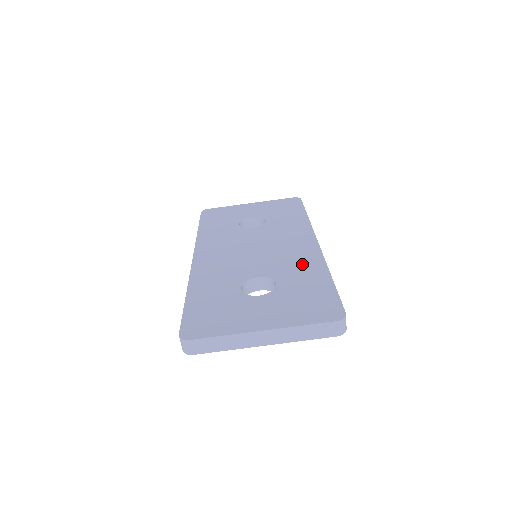
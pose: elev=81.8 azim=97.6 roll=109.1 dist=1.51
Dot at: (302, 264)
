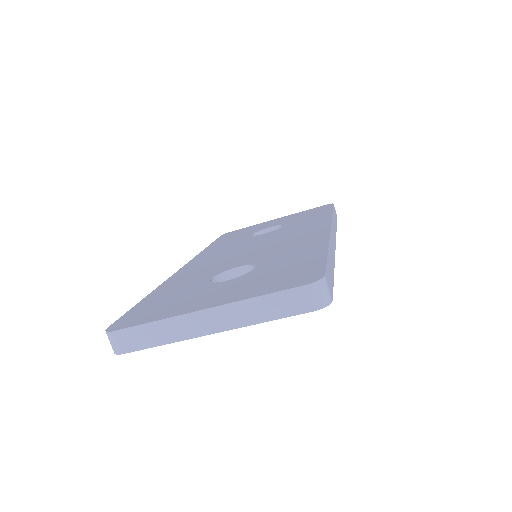
Dot at: (298, 246)
